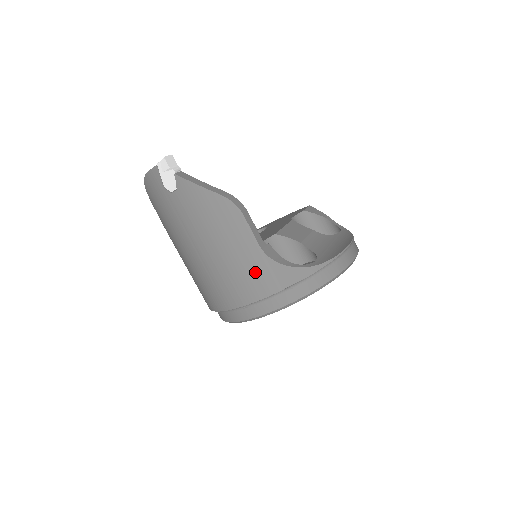
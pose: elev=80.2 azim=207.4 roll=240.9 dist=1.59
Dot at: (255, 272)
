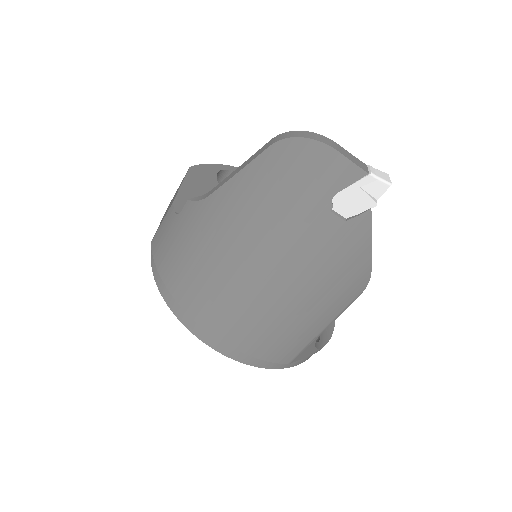
Dot at: (293, 342)
